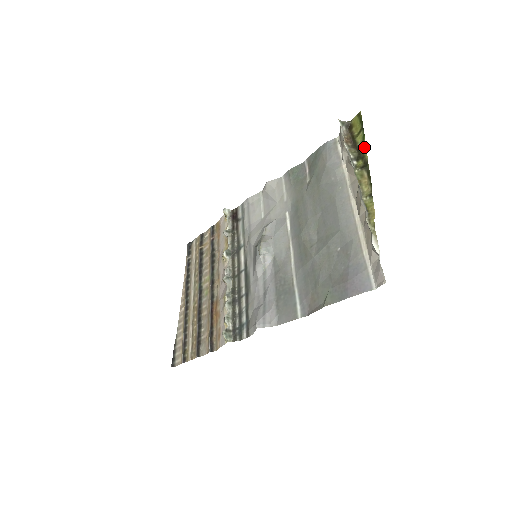
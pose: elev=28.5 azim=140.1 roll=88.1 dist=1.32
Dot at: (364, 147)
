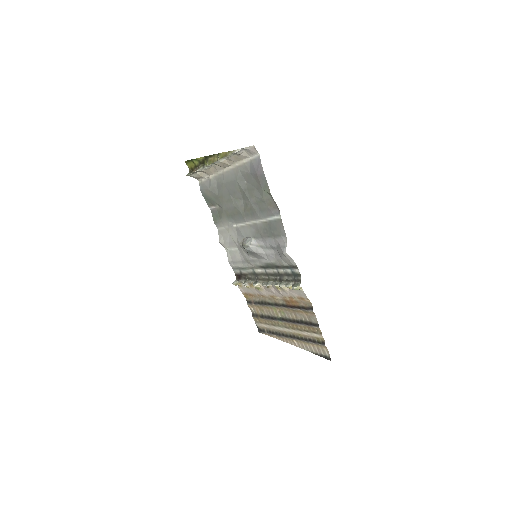
Dot at: (199, 159)
